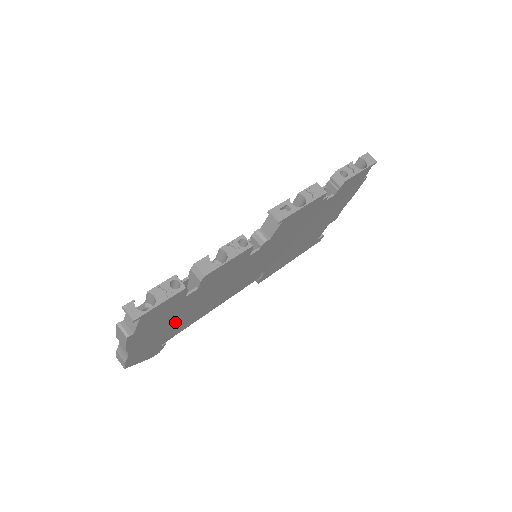
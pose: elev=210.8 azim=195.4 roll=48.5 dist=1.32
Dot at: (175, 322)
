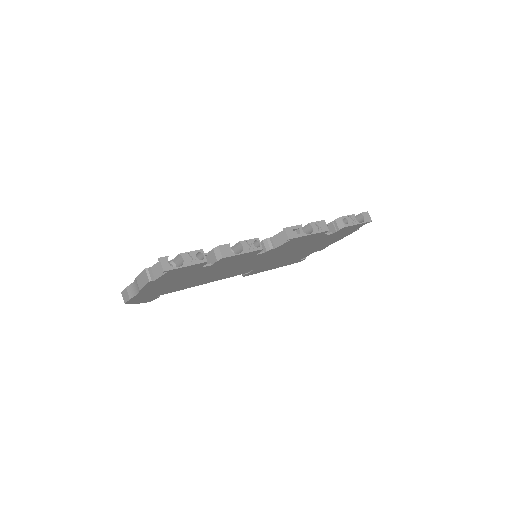
Dot at: (179, 283)
